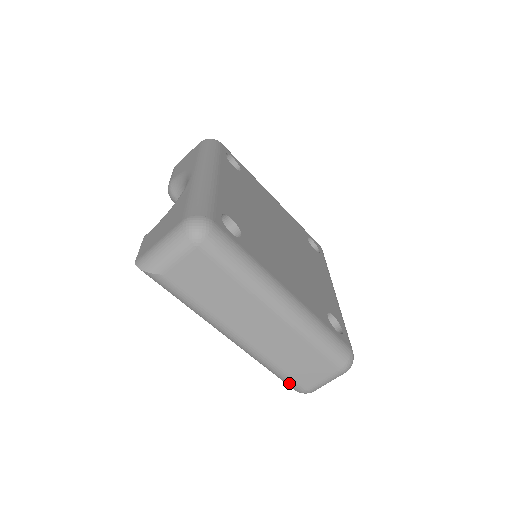
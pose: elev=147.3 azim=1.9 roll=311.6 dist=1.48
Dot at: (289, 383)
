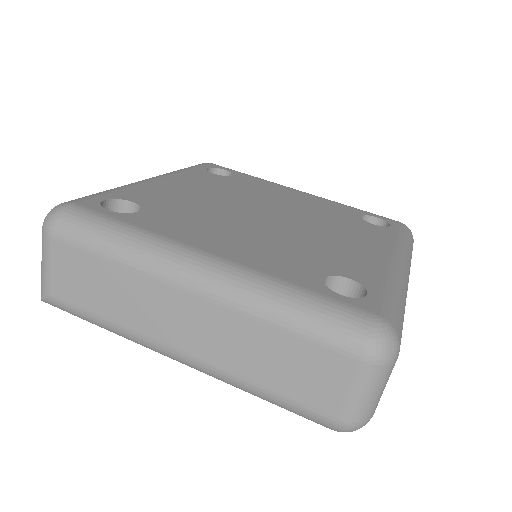
Dot at: (304, 415)
